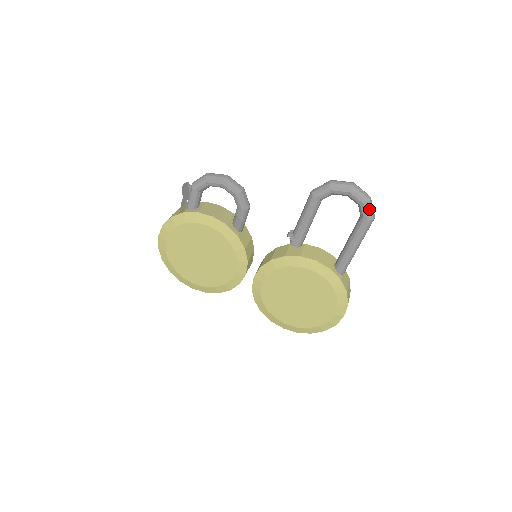
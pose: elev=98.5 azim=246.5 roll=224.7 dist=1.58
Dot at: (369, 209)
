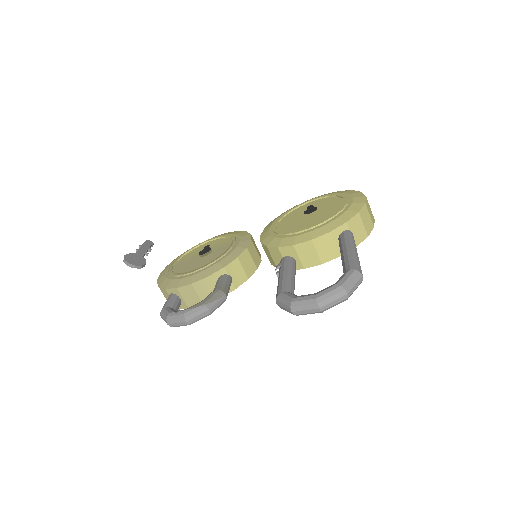
Dot at: occluded
